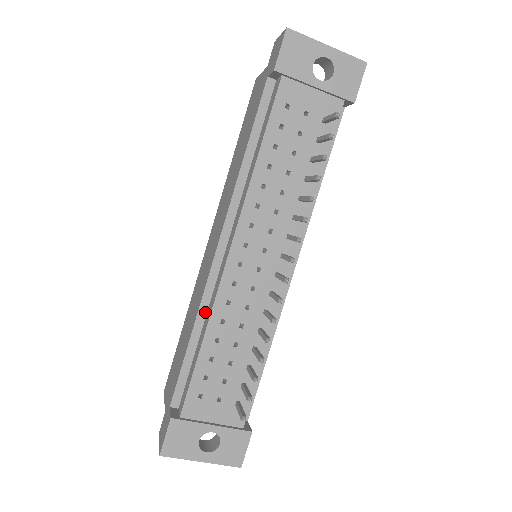
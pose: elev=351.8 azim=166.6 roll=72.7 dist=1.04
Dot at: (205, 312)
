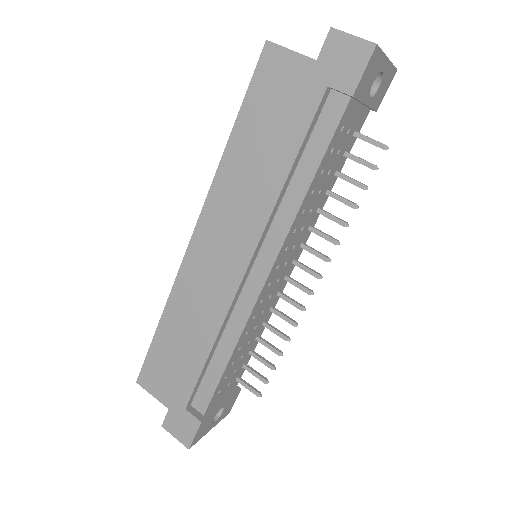
Dot at: (224, 327)
